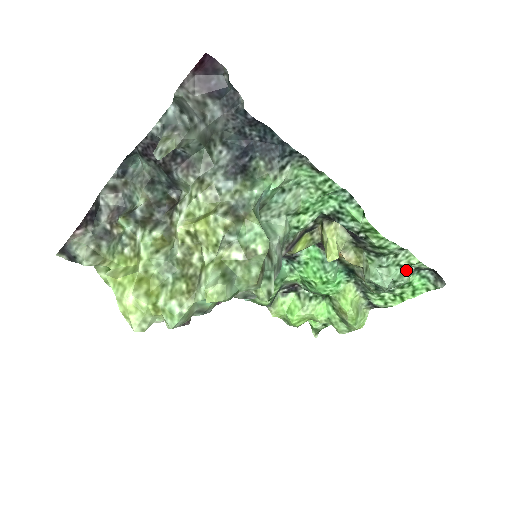
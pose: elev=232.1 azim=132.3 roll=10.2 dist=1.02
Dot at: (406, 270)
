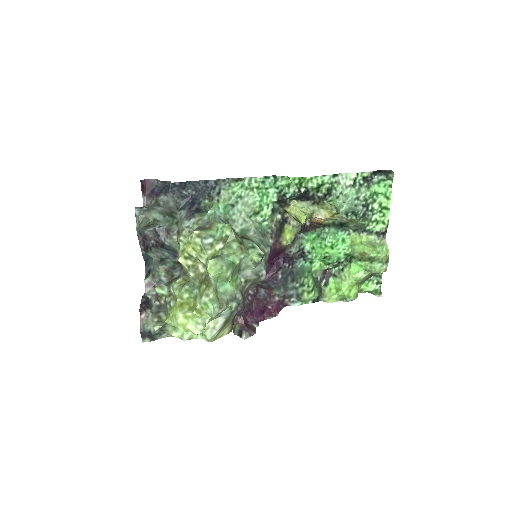
Dot at: (358, 186)
